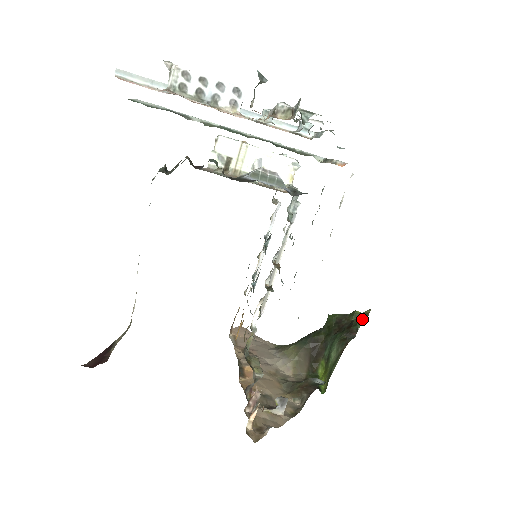
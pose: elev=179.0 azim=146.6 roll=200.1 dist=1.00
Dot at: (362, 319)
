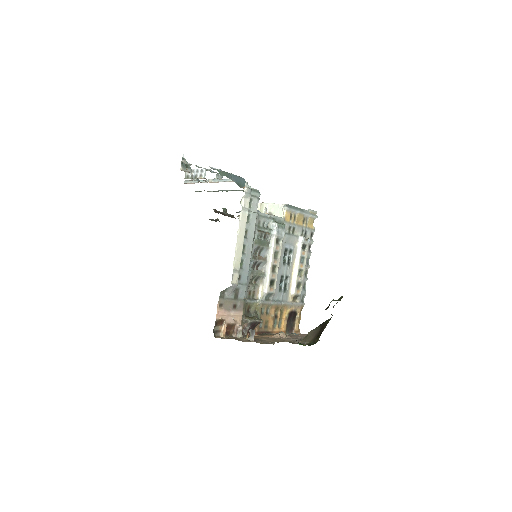
Dot at: occluded
